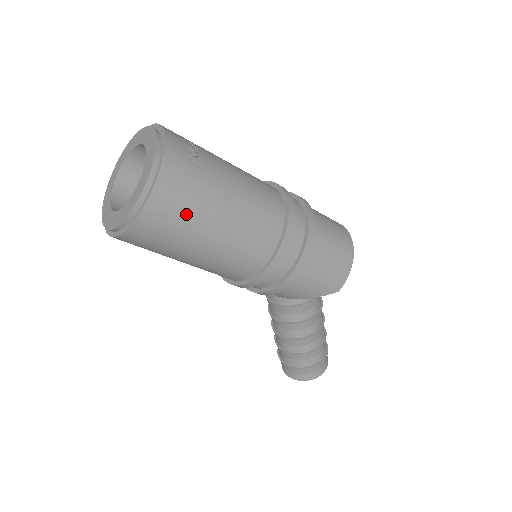
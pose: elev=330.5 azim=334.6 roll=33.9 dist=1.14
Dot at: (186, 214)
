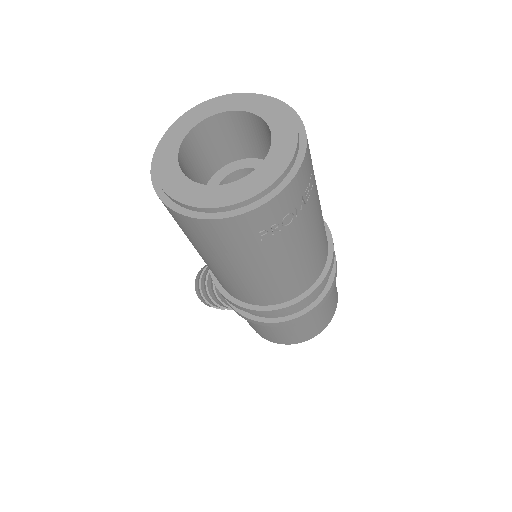
Dot at: (205, 244)
